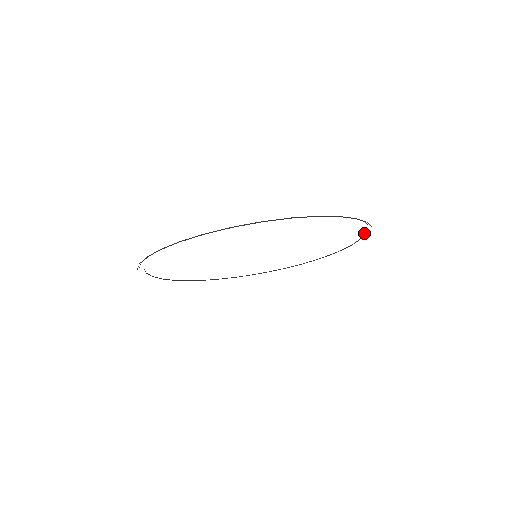
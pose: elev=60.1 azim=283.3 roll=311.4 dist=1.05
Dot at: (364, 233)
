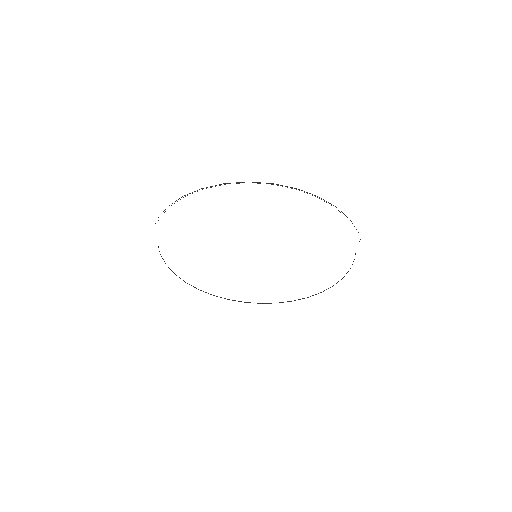
Dot at: occluded
